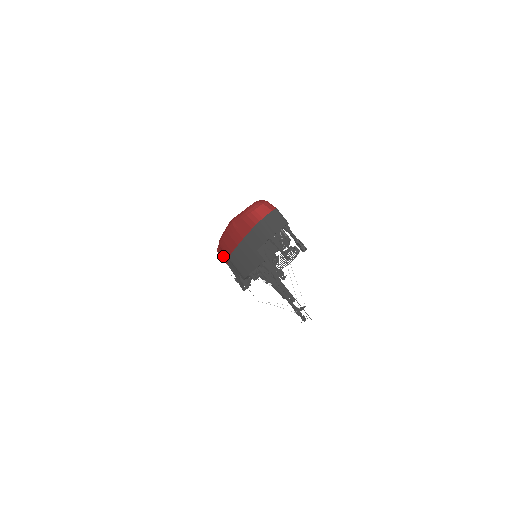
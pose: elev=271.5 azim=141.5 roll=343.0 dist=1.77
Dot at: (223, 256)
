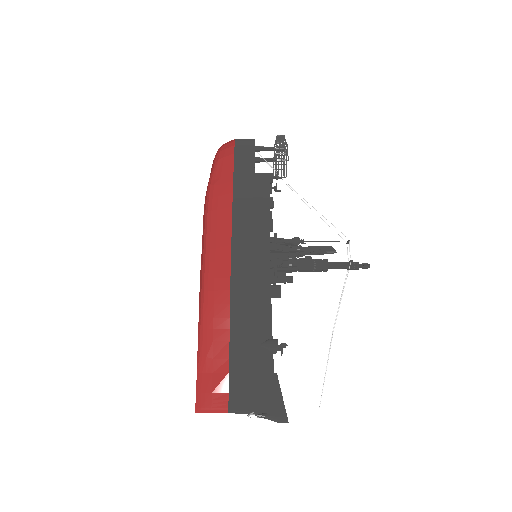
Dot at: (214, 382)
